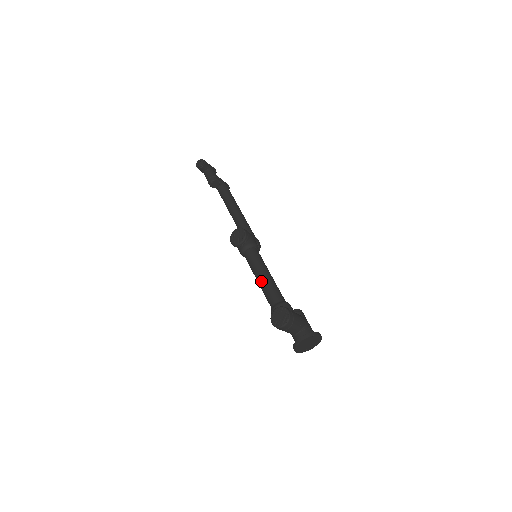
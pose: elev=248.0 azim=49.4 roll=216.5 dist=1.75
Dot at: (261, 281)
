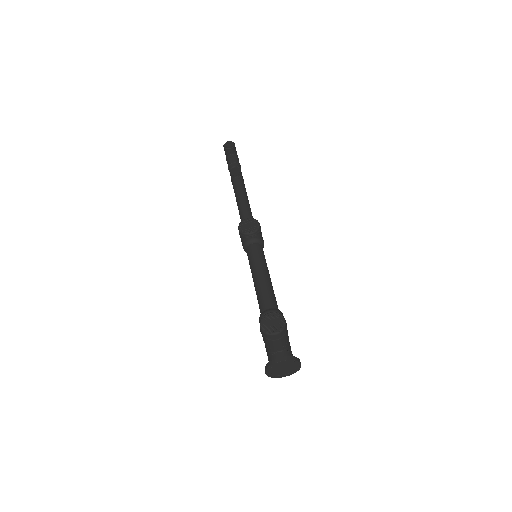
Dot at: (260, 280)
